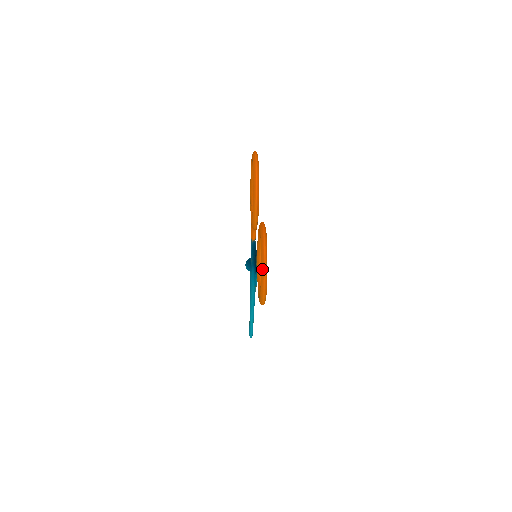
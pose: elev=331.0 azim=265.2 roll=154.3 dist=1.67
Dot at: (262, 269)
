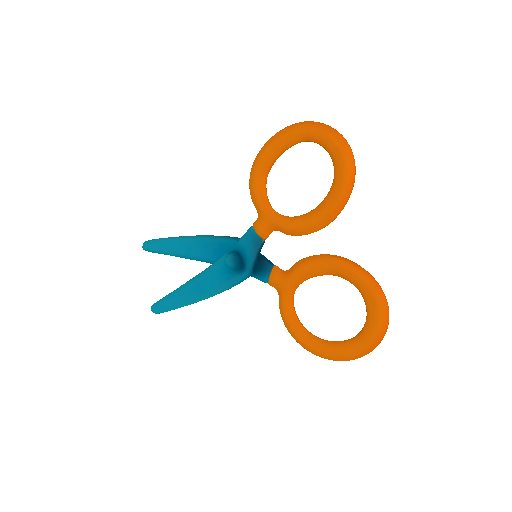
Dot at: (375, 344)
